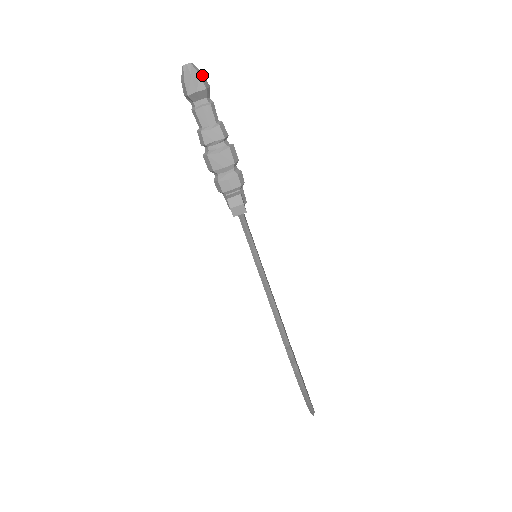
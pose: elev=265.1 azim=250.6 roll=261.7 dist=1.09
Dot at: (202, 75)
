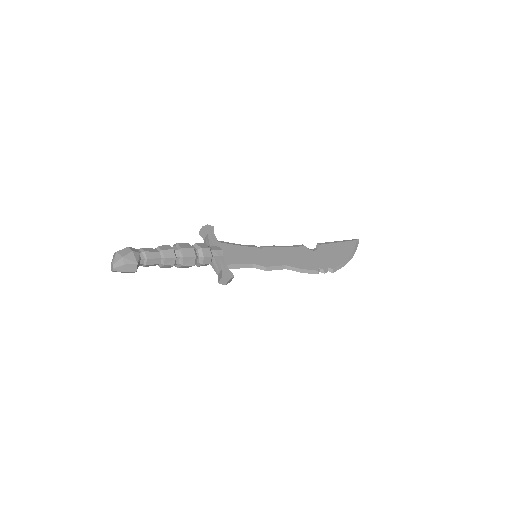
Dot at: (124, 260)
